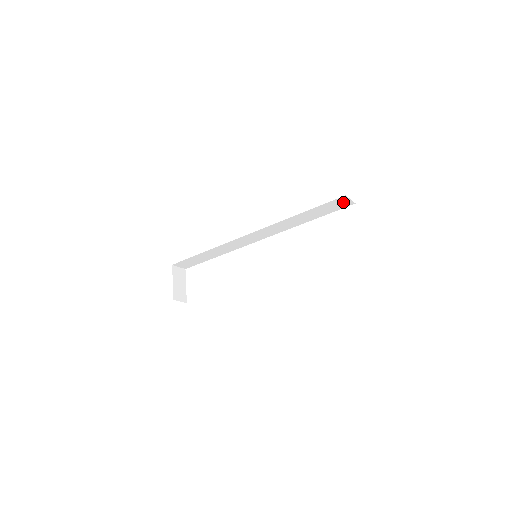
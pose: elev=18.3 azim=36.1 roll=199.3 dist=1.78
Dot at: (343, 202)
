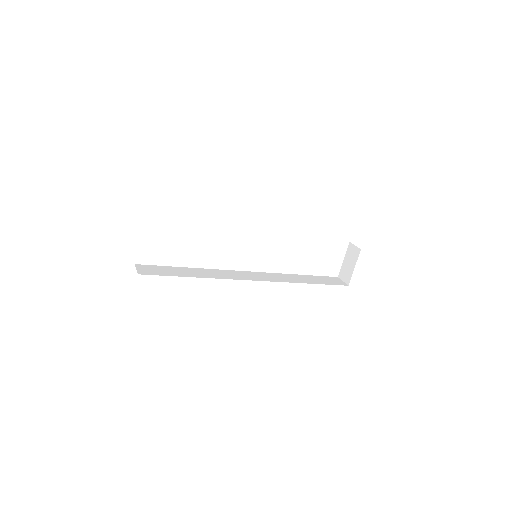
Dot at: occluded
